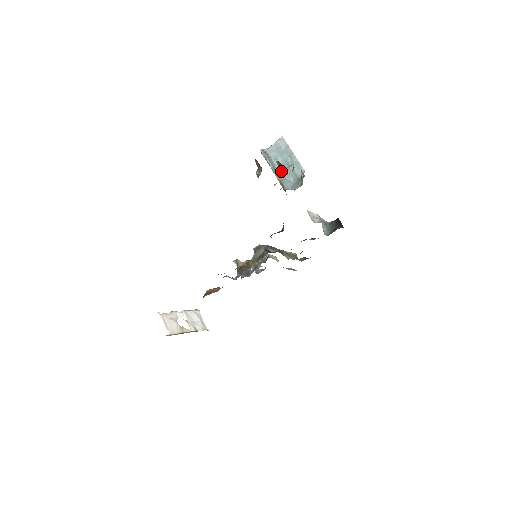
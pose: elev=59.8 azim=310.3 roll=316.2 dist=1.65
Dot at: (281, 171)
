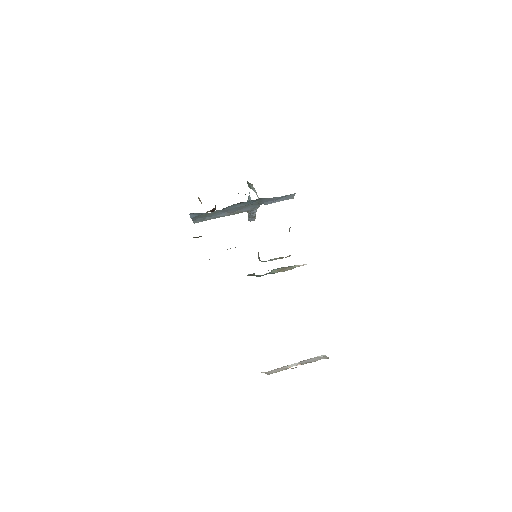
Dot at: occluded
